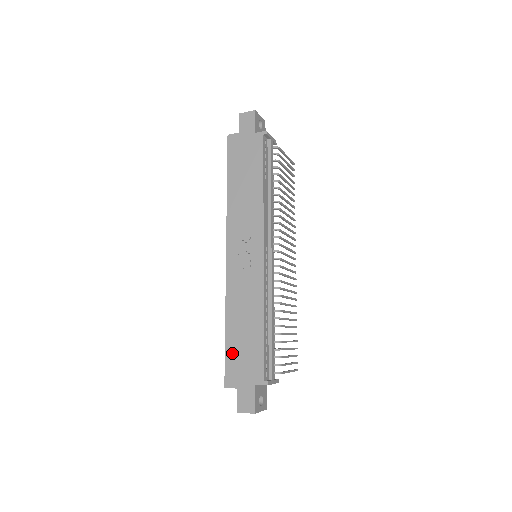
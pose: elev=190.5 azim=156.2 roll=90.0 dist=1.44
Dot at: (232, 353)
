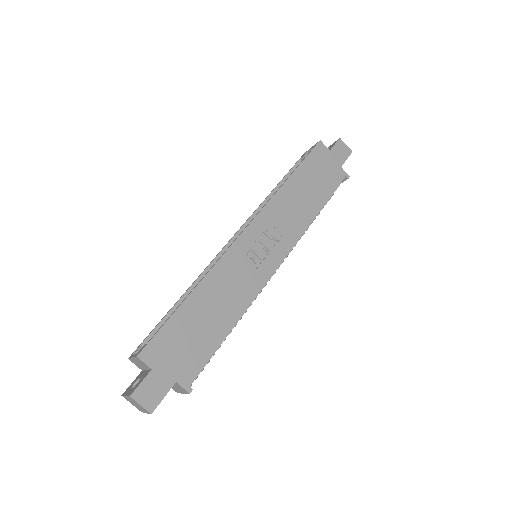
Dot at: (177, 327)
